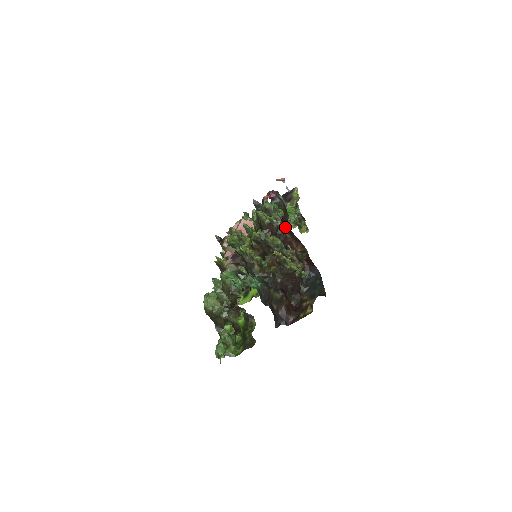
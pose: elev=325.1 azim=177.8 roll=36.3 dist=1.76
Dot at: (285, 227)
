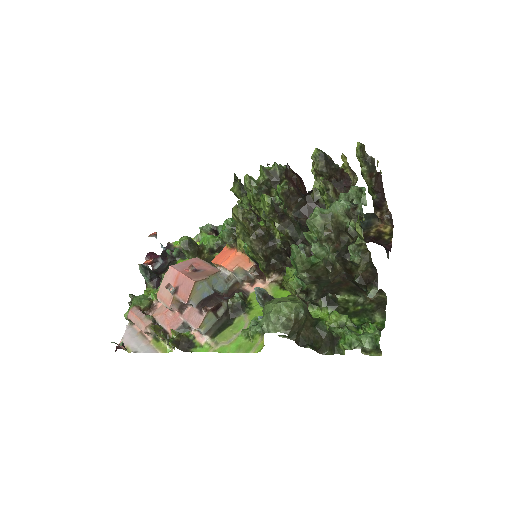
Dot at: occluded
